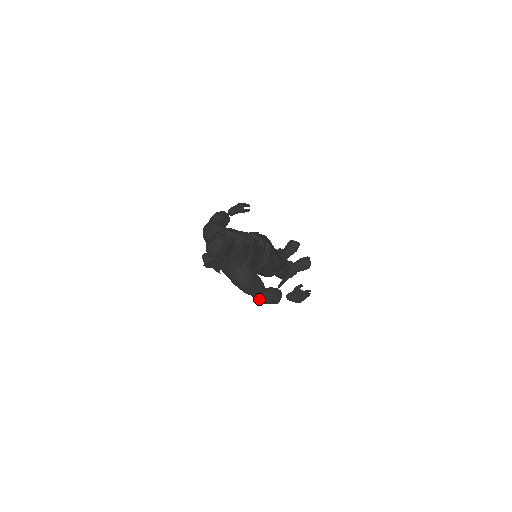
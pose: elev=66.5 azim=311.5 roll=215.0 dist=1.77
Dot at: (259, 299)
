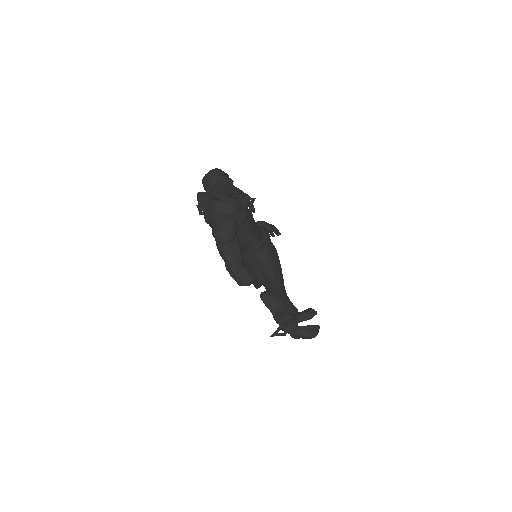
Dot at: (229, 266)
